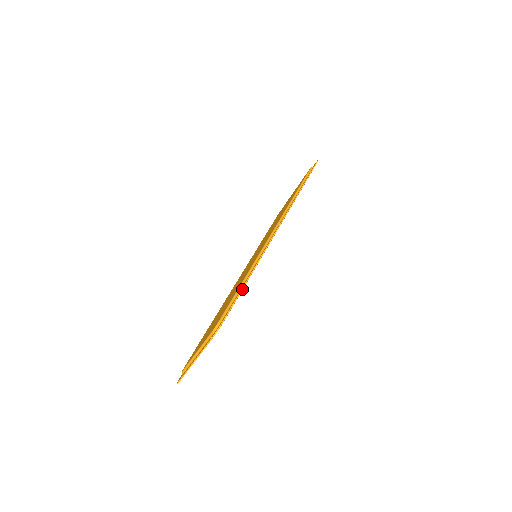
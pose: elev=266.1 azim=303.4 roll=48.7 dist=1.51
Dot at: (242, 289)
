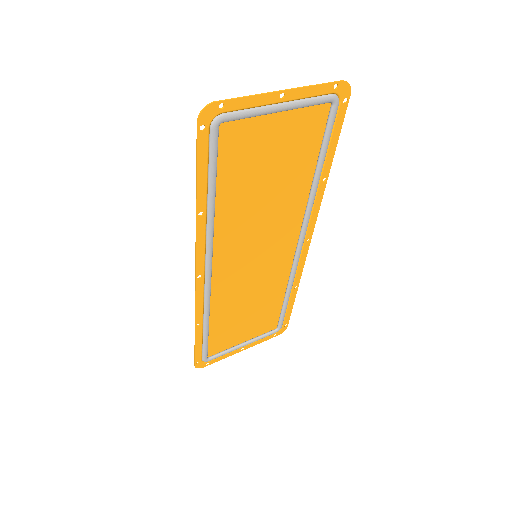
Dot at: (337, 143)
